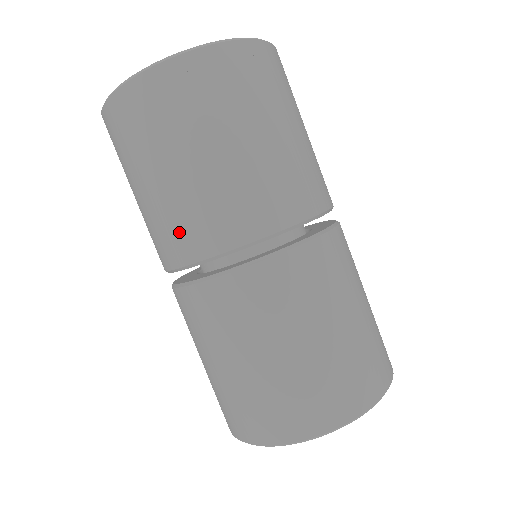
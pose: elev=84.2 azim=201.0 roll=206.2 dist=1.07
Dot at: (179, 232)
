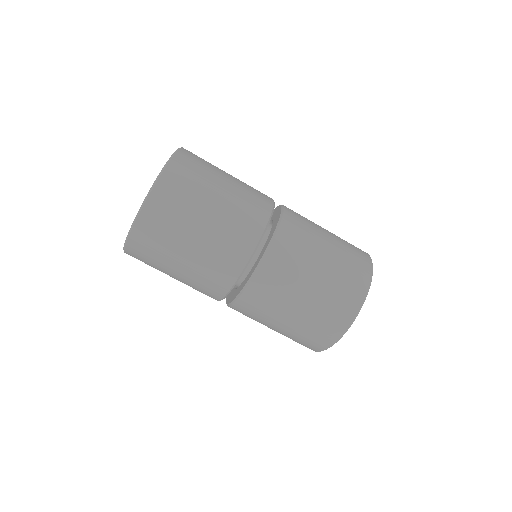
Dot at: occluded
